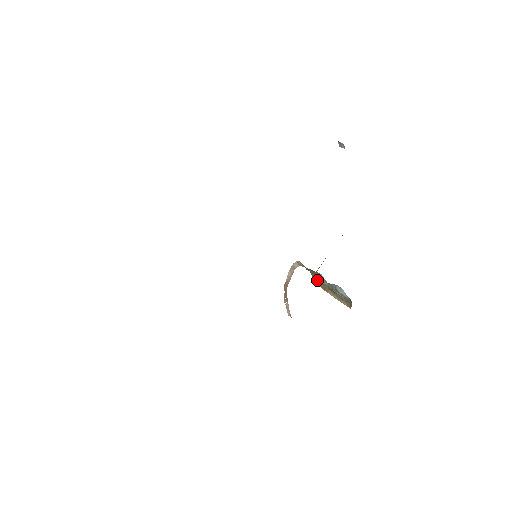
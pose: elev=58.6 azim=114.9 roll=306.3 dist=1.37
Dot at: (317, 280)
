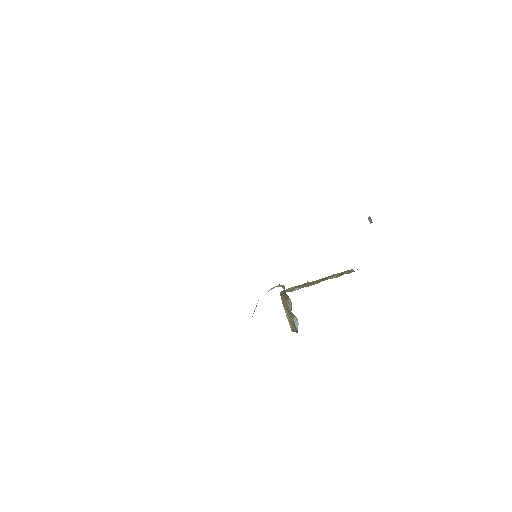
Dot at: (284, 298)
